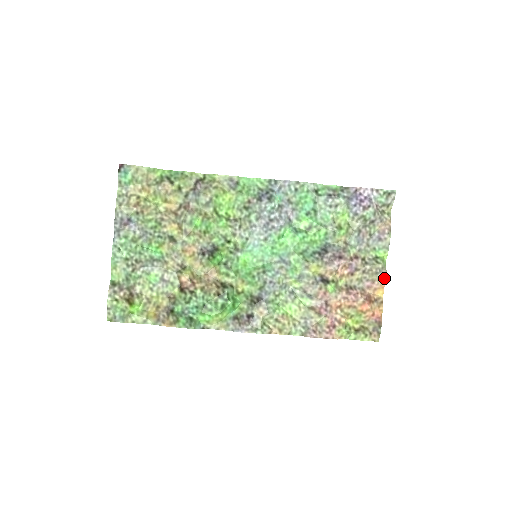
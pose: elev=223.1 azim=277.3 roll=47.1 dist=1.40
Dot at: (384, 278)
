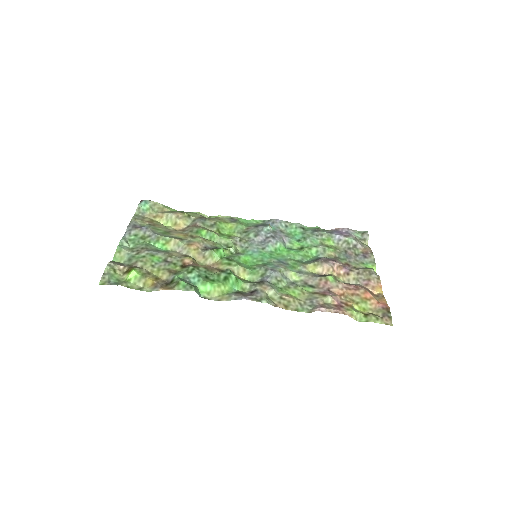
Dot at: (379, 279)
